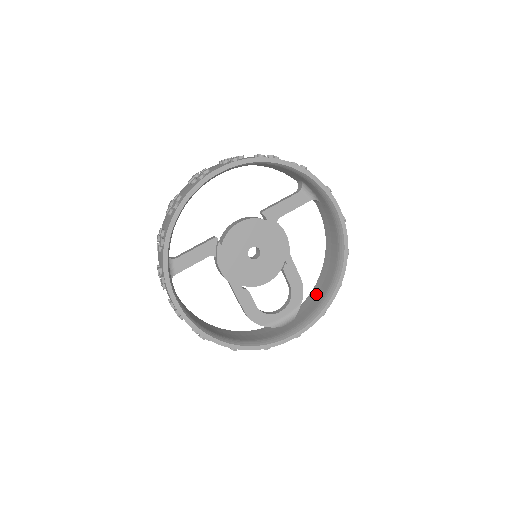
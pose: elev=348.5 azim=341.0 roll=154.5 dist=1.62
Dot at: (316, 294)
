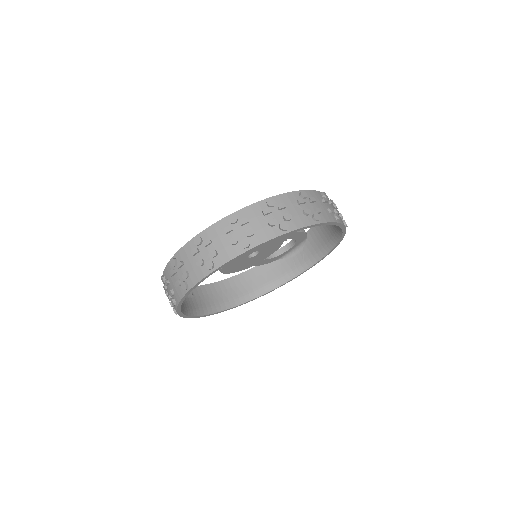
Dot at: (319, 232)
